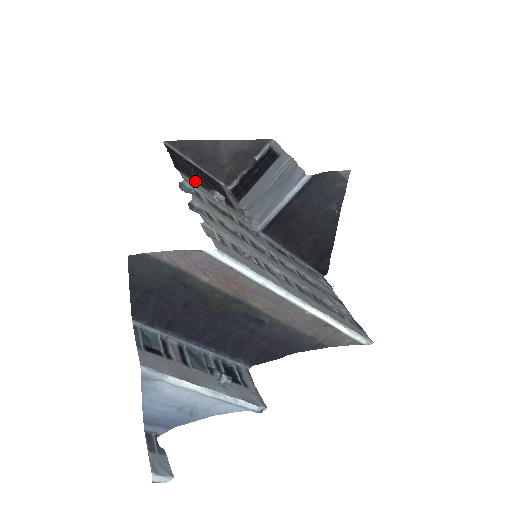
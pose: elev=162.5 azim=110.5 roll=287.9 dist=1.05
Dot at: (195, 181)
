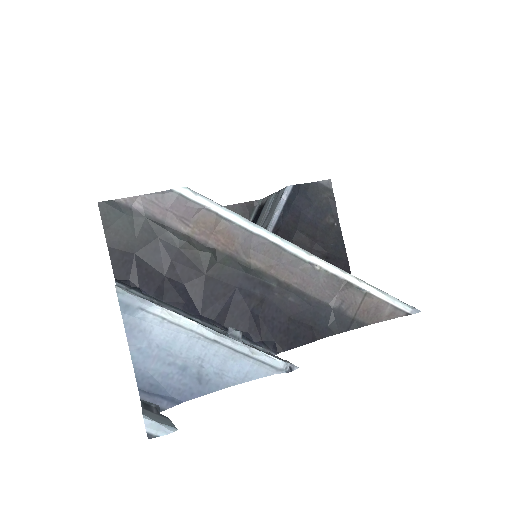
Dot at: occluded
